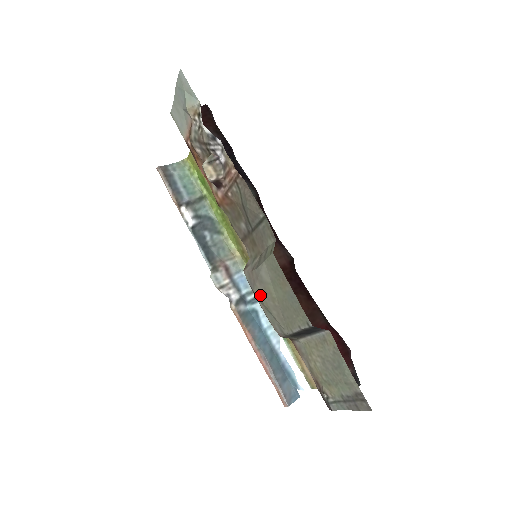
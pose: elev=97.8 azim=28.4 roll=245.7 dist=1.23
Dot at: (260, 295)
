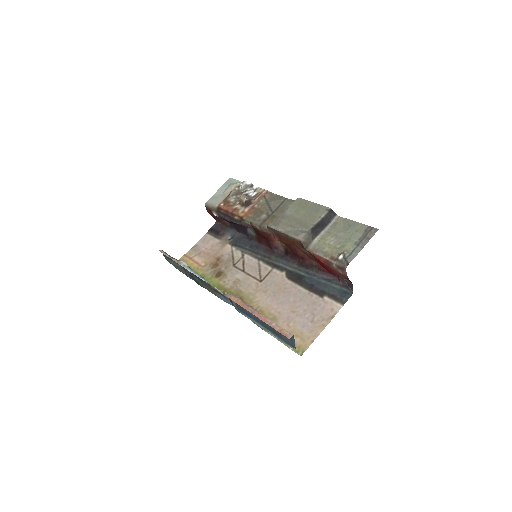
Dot at: (284, 224)
